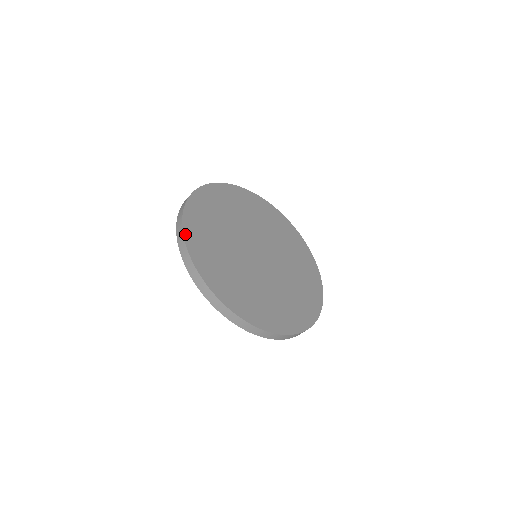
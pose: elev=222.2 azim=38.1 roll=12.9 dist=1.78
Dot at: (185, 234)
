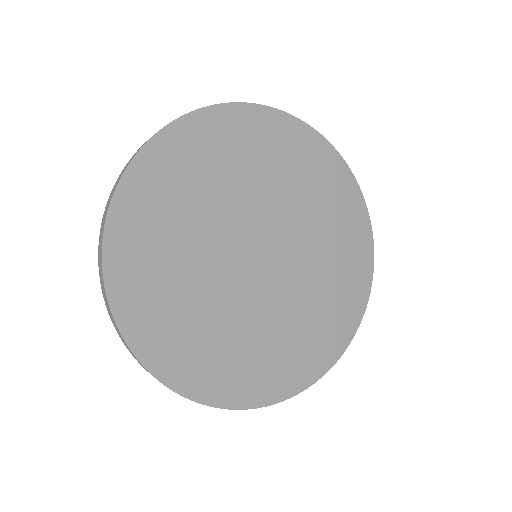
Dot at: (120, 323)
